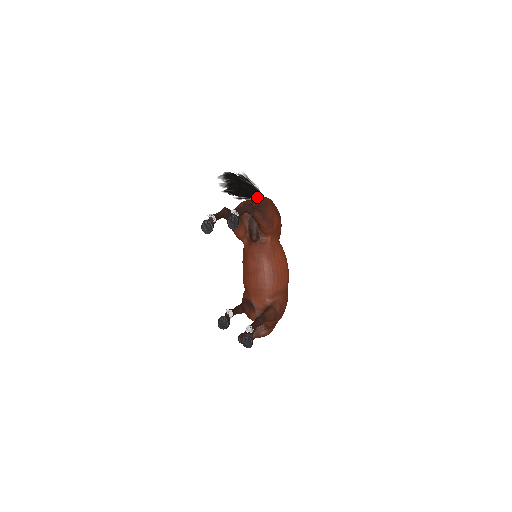
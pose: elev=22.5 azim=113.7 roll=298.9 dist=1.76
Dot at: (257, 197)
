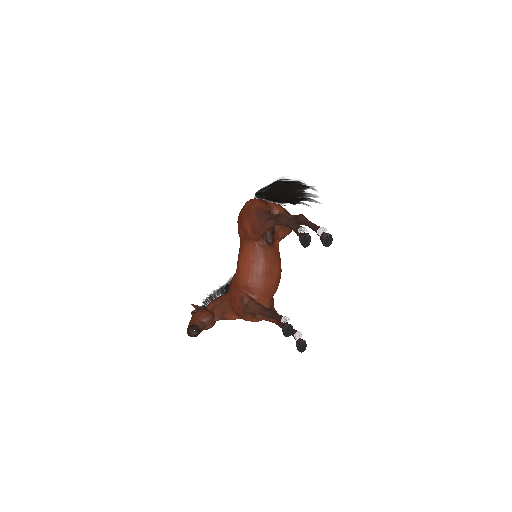
Dot at: occluded
